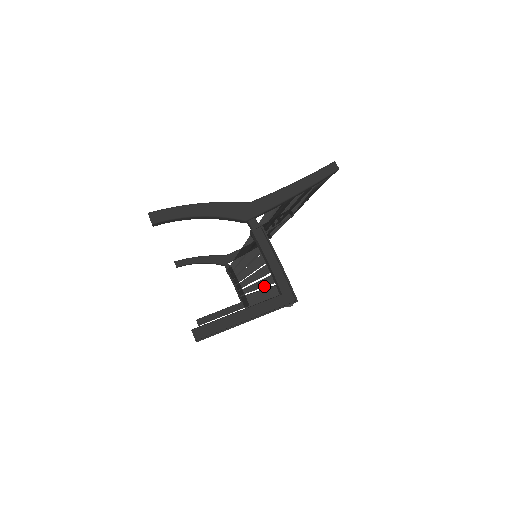
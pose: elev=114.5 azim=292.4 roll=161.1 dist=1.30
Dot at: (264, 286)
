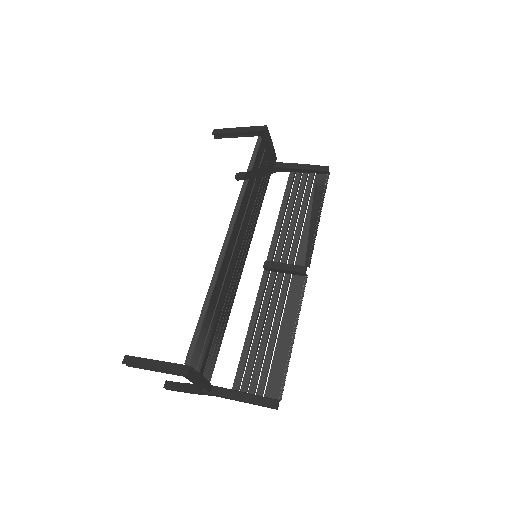
Dot at: occluded
